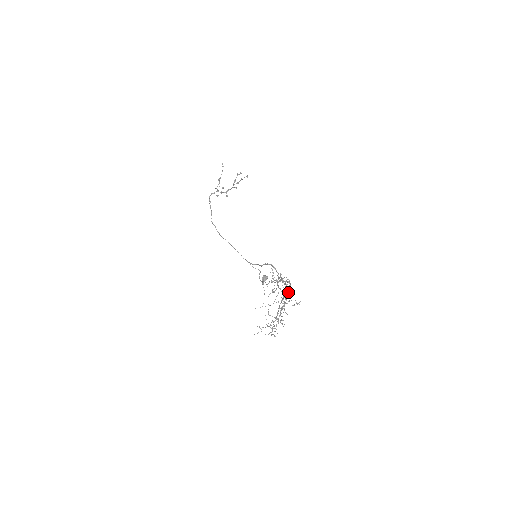
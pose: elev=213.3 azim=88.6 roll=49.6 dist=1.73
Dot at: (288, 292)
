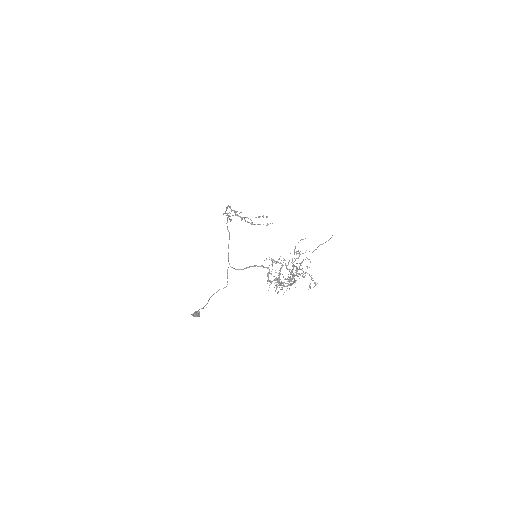
Dot at: occluded
